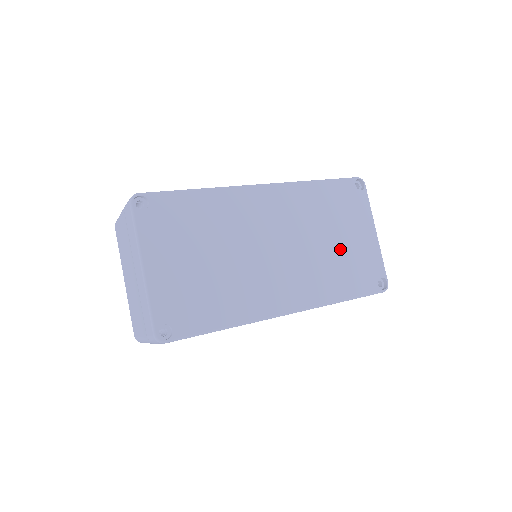
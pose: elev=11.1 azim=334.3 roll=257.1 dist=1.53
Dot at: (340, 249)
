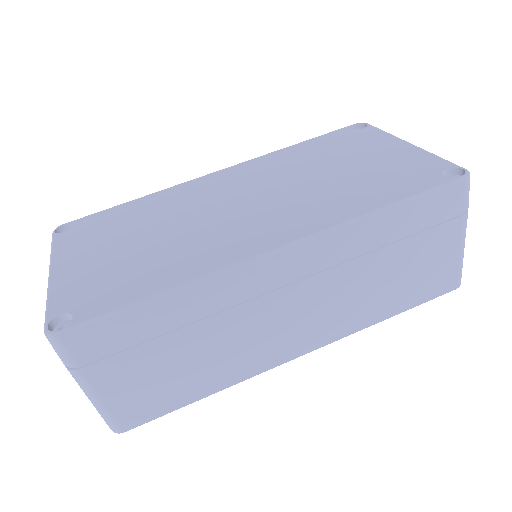
Dot at: (351, 172)
